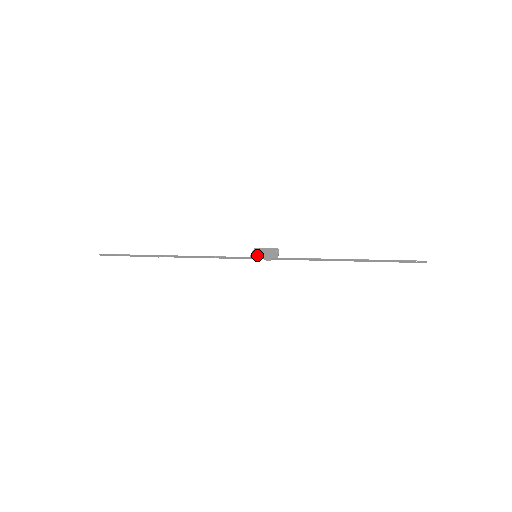
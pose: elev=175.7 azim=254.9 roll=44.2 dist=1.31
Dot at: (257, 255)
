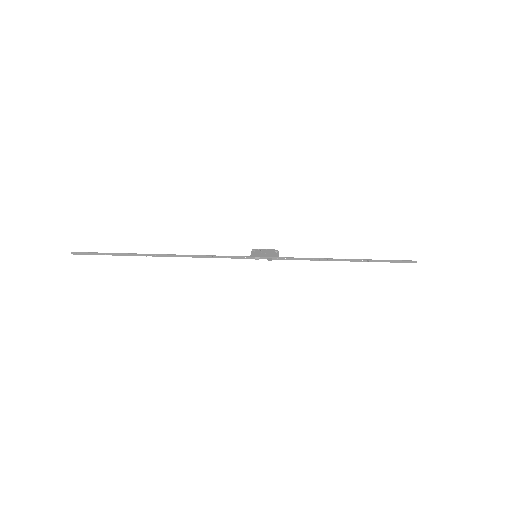
Dot at: (257, 255)
